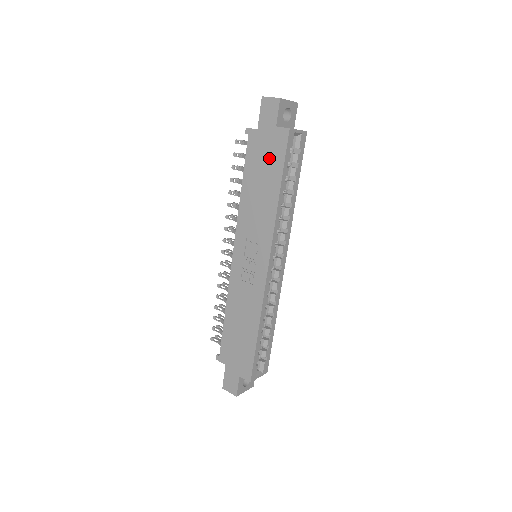
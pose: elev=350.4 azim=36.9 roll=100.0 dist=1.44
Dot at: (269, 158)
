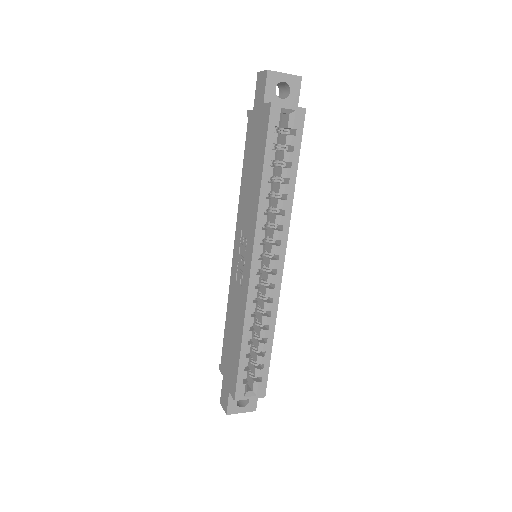
Dot at: (258, 140)
